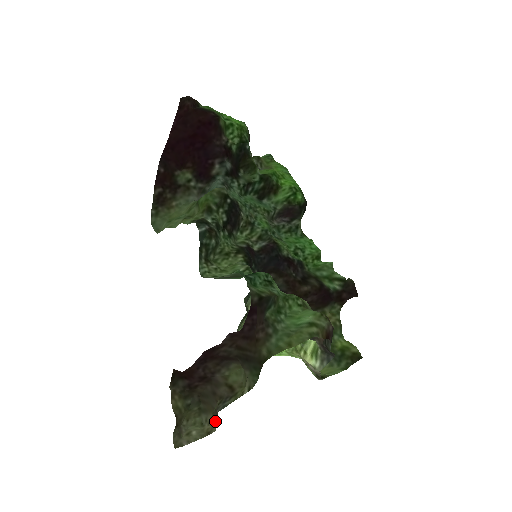
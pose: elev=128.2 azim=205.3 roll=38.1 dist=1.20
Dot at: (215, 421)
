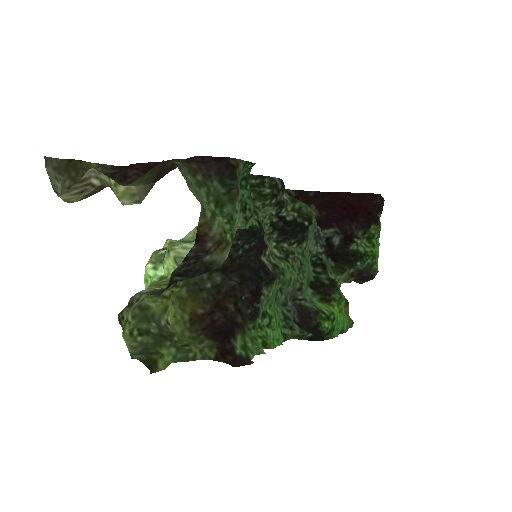
Dot at: (73, 192)
